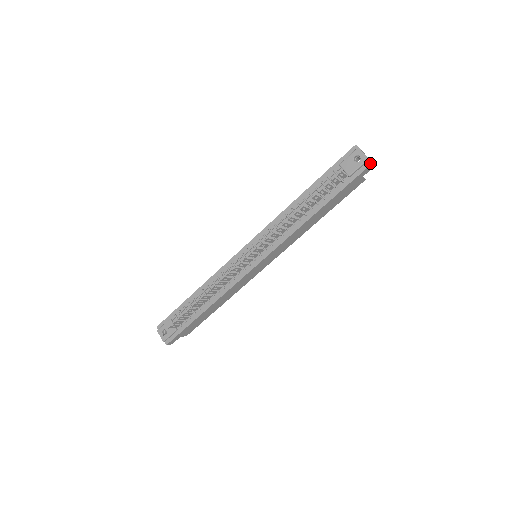
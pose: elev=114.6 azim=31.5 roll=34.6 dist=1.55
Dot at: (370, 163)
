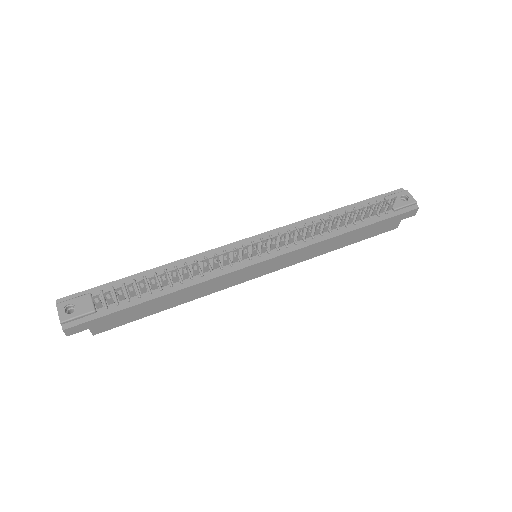
Dot at: (417, 207)
